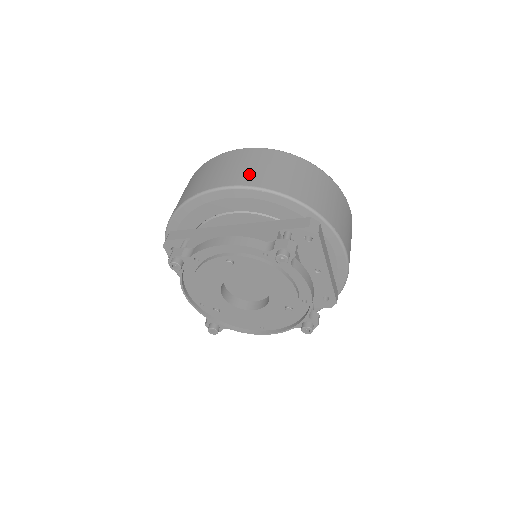
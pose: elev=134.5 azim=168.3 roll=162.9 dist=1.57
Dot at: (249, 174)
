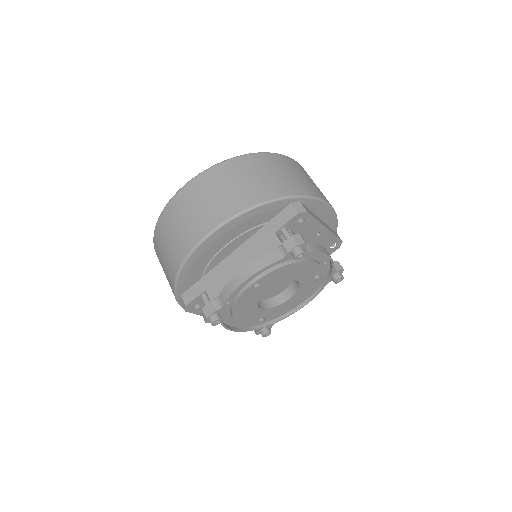
Dot at: (216, 208)
